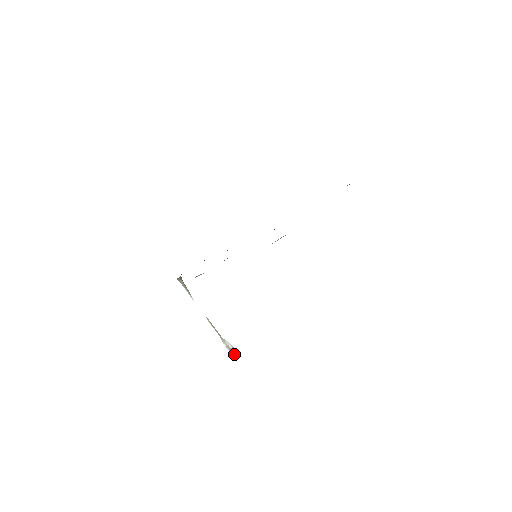
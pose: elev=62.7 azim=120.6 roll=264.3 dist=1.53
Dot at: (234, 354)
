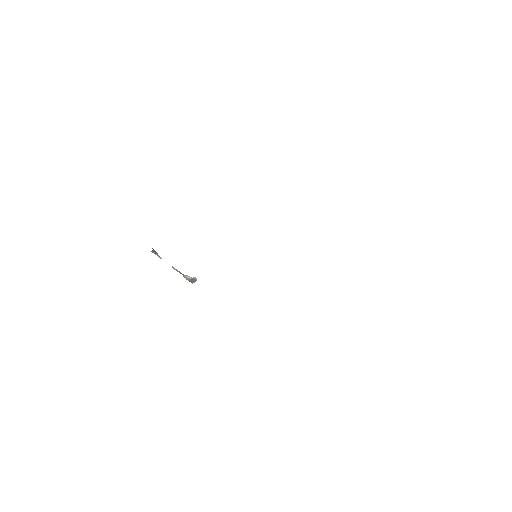
Dot at: (192, 281)
